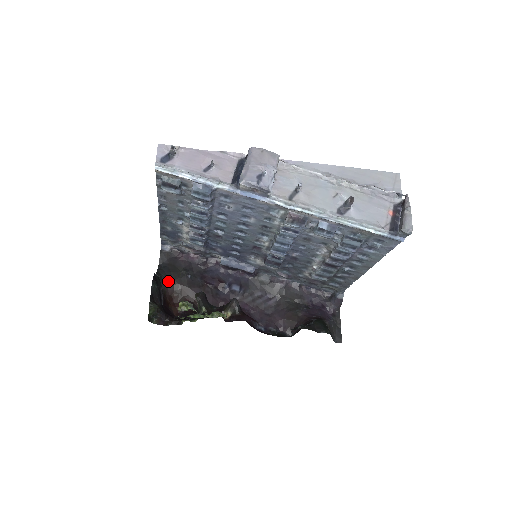
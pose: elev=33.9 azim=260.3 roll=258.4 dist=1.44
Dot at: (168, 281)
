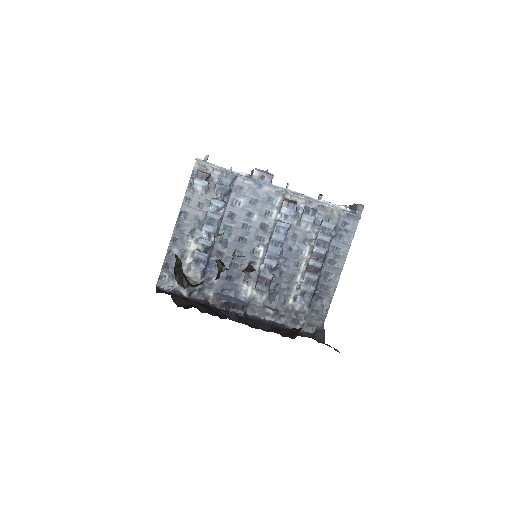
Dot at: (171, 293)
